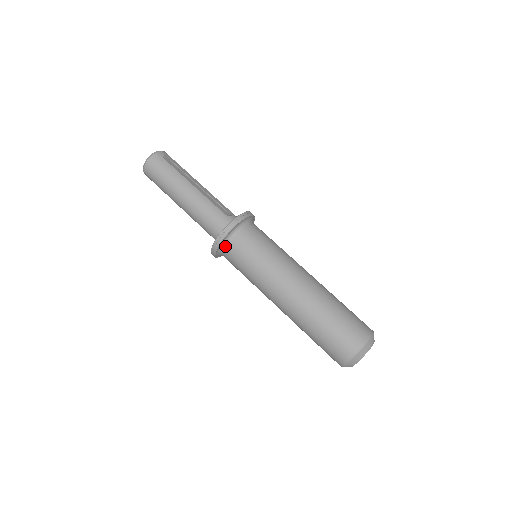
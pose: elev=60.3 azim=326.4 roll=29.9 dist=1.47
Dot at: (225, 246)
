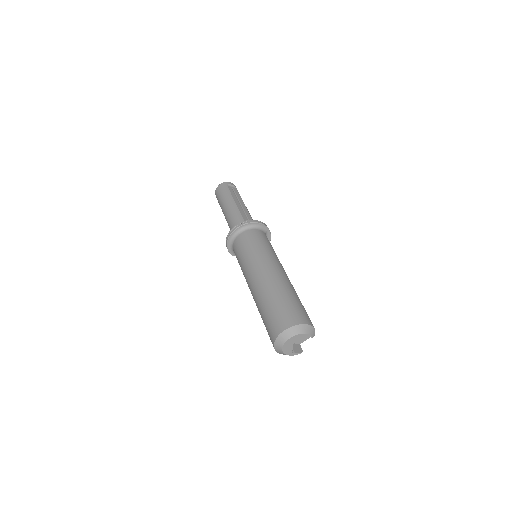
Dot at: (233, 242)
